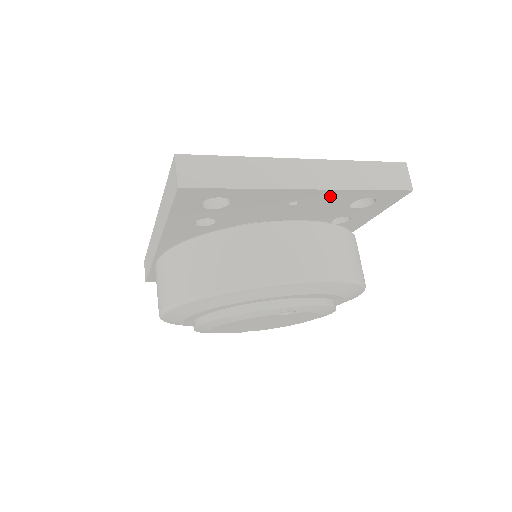
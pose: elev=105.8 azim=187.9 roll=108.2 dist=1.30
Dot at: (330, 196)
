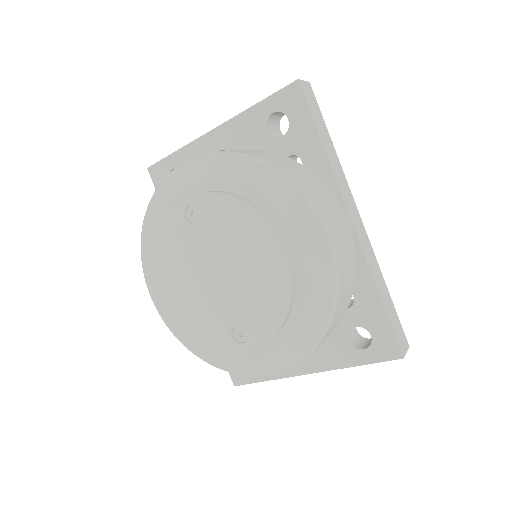
Dot at: (239, 129)
